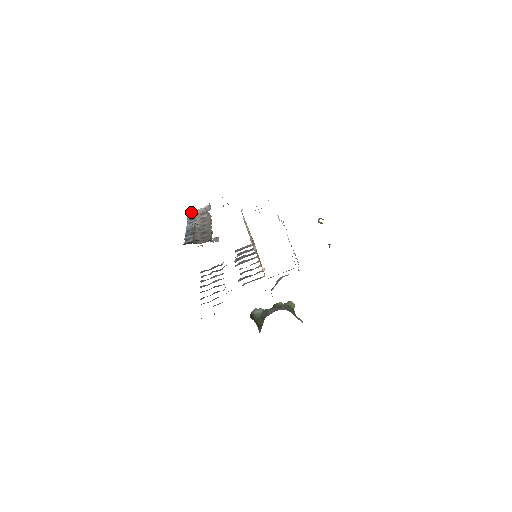
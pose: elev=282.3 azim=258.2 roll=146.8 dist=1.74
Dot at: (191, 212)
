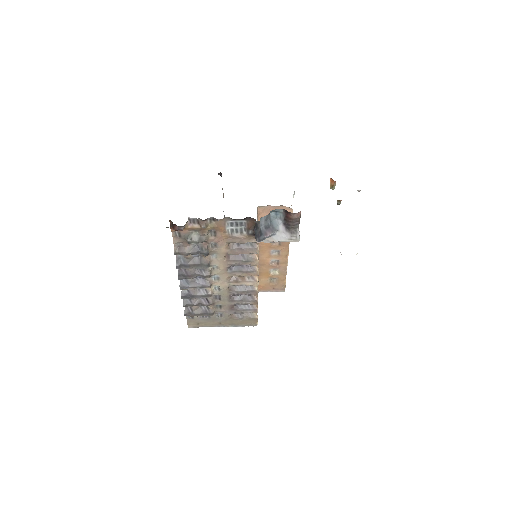
Dot at: occluded
